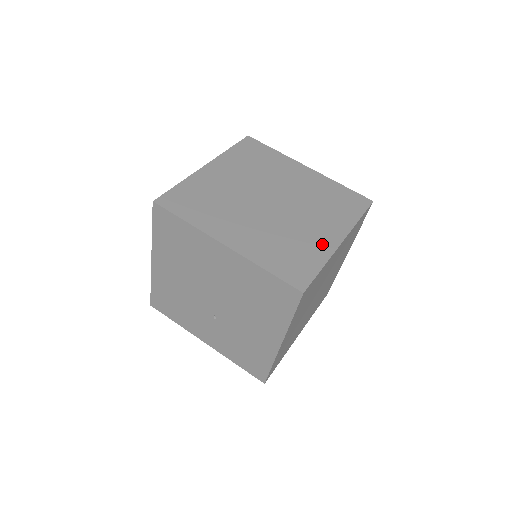
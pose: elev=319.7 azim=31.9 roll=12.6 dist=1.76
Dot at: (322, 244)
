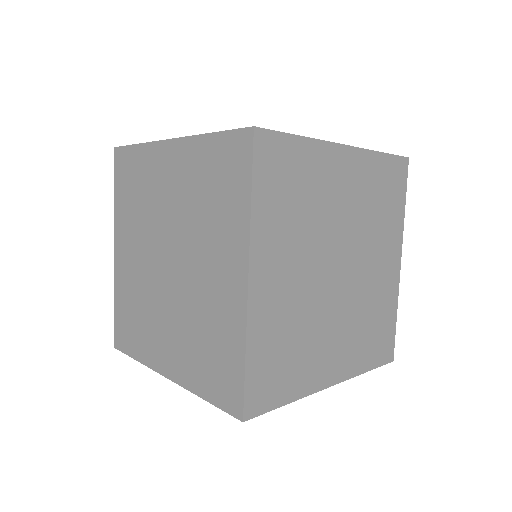
Dot at: (230, 307)
